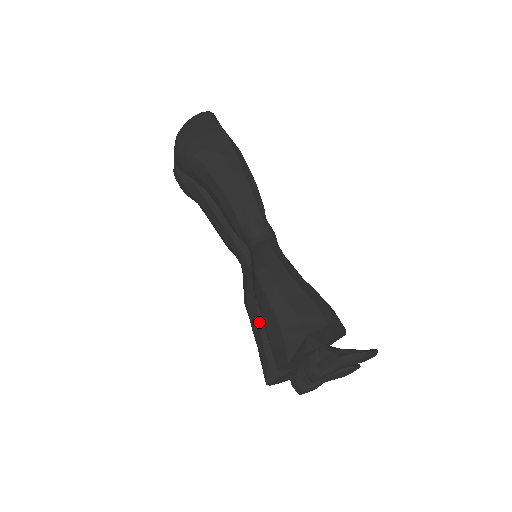
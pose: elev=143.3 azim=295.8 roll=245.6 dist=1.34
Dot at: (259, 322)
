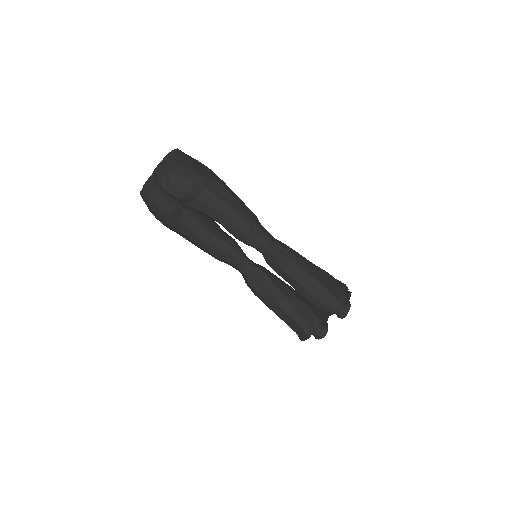
Dot at: (287, 298)
